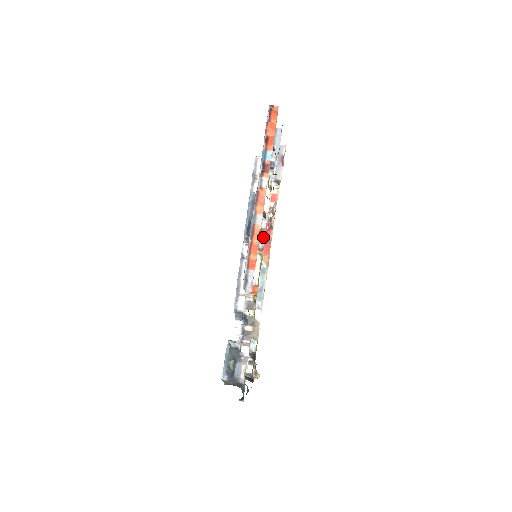
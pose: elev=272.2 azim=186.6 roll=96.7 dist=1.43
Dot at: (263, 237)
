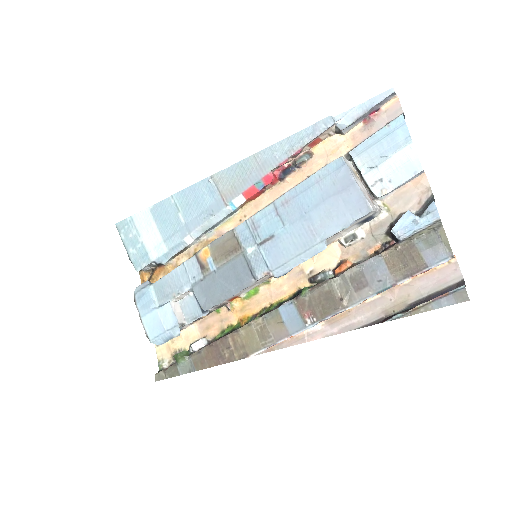
Dot at: occluded
